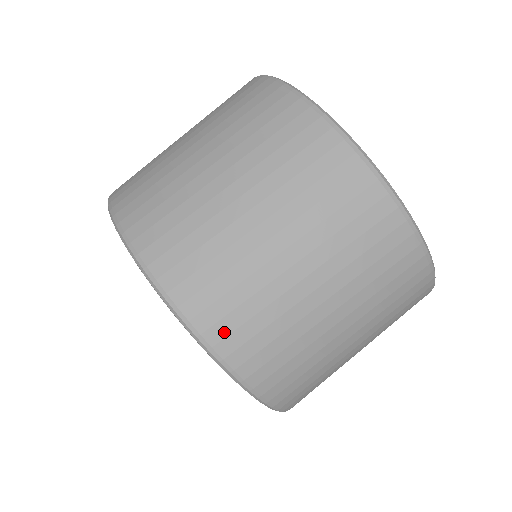
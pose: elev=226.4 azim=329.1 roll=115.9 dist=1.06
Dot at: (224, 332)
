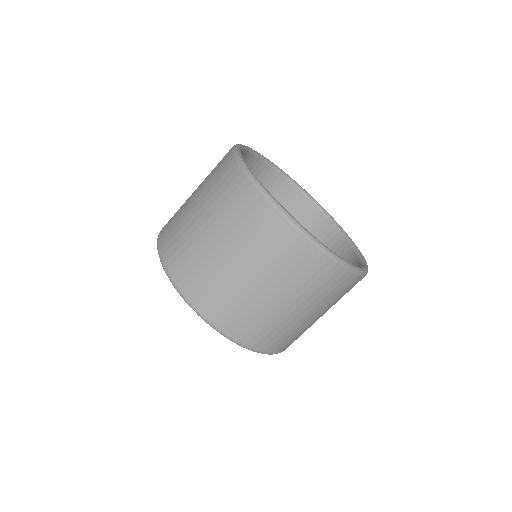
Dot at: (279, 348)
